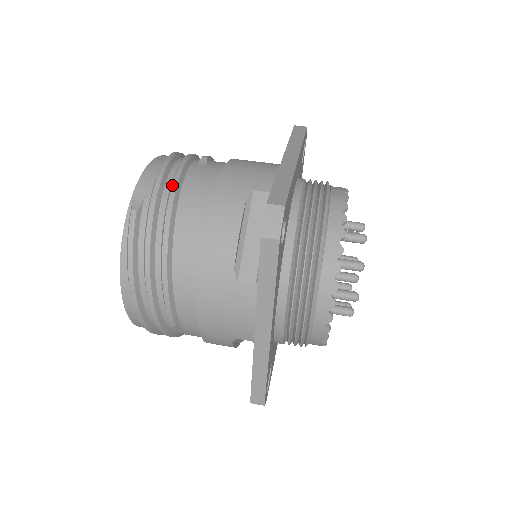
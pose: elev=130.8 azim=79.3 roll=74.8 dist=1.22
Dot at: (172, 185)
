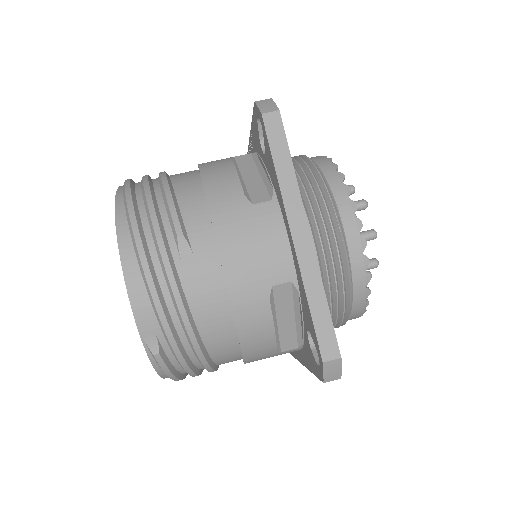
Dot at: (181, 316)
